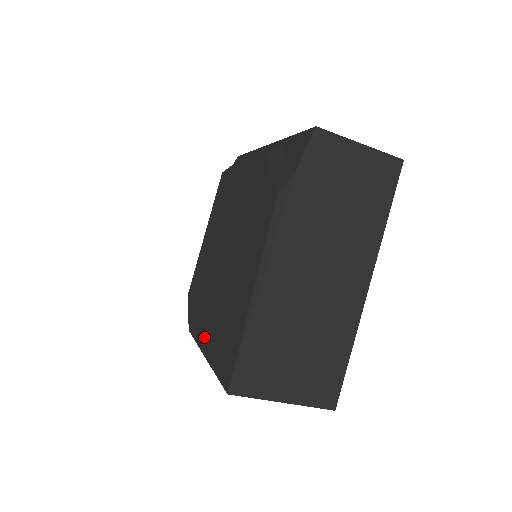
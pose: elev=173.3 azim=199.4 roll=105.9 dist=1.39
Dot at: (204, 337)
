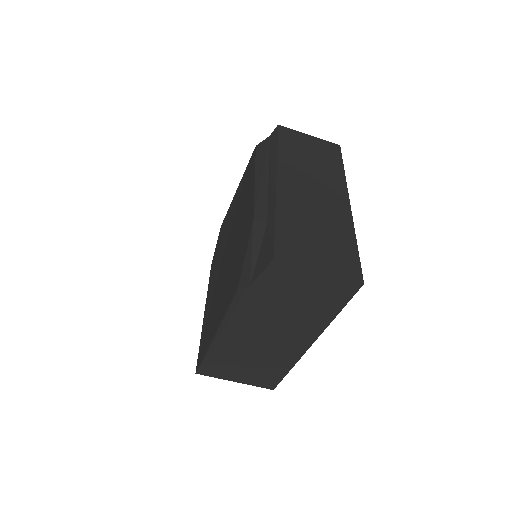
Dot at: (208, 298)
